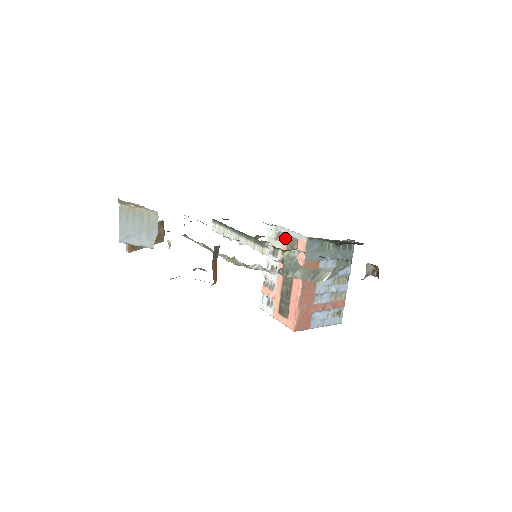
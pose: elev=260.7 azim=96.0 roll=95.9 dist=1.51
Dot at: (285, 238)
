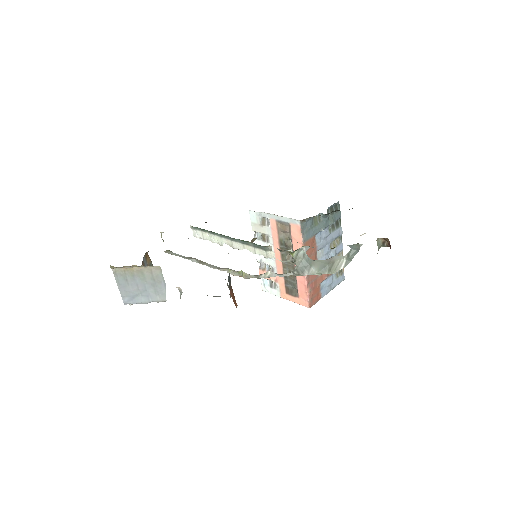
Dot at: (273, 223)
